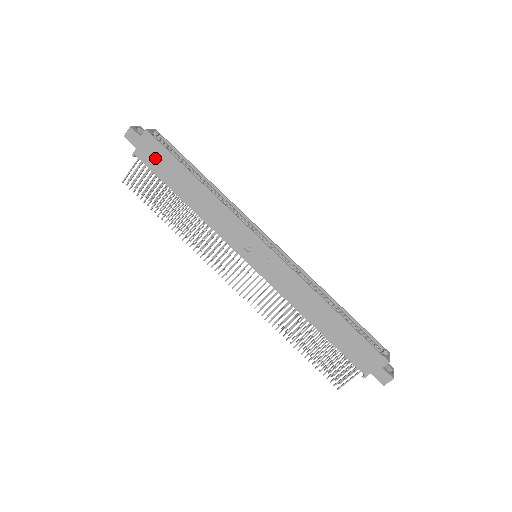
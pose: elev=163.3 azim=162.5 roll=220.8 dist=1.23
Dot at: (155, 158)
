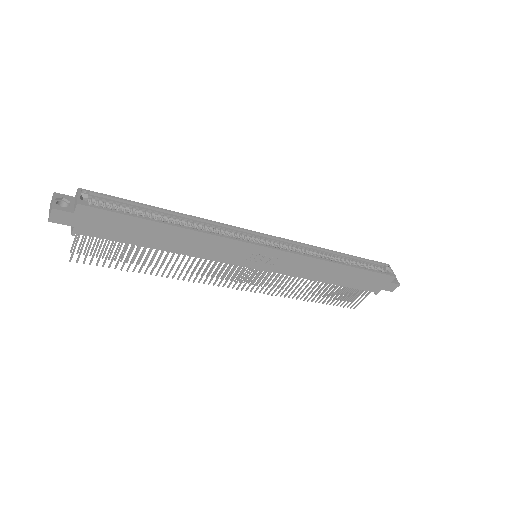
Dot at: (106, 227)
